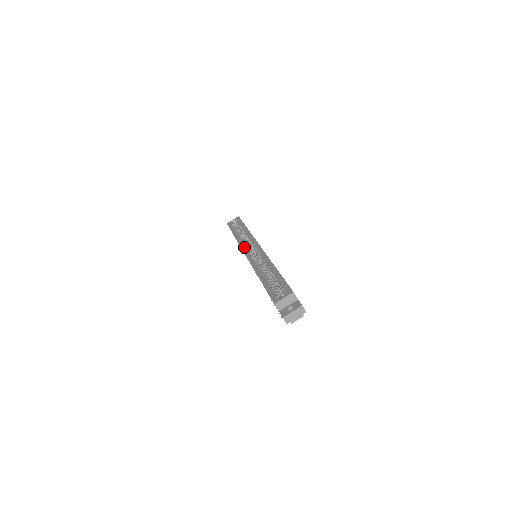
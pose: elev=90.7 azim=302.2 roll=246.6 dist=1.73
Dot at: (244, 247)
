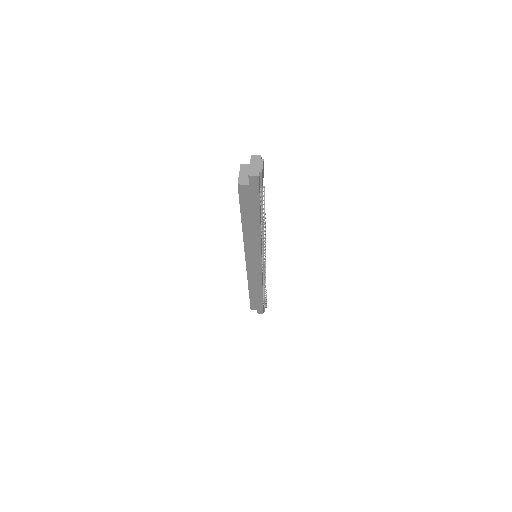
Dot at: occluded
